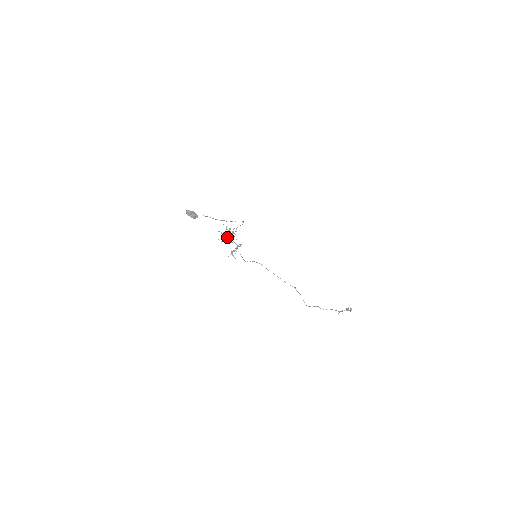
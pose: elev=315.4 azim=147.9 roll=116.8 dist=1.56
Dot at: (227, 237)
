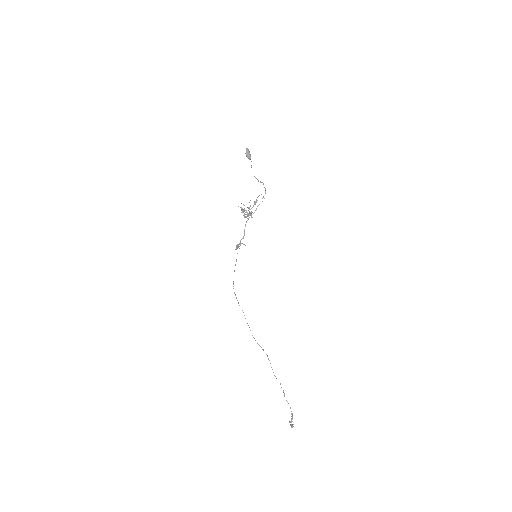
Dot at: occluded
